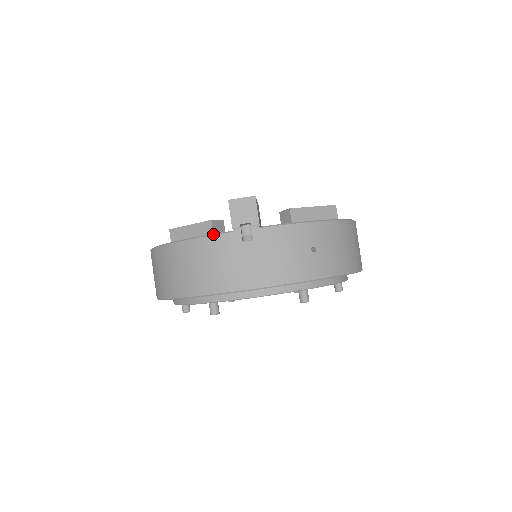
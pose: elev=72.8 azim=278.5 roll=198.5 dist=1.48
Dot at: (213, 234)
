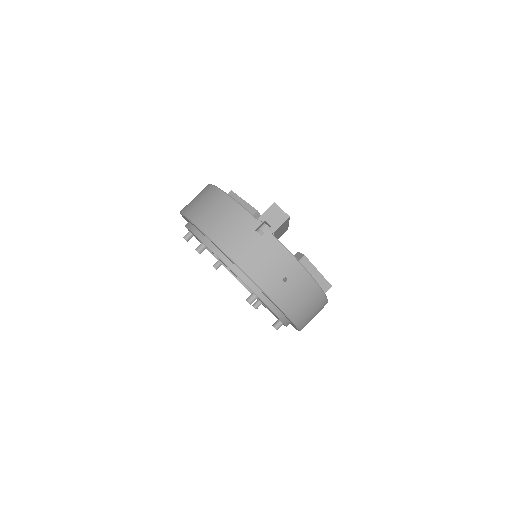
Dot at: (246, 209)
